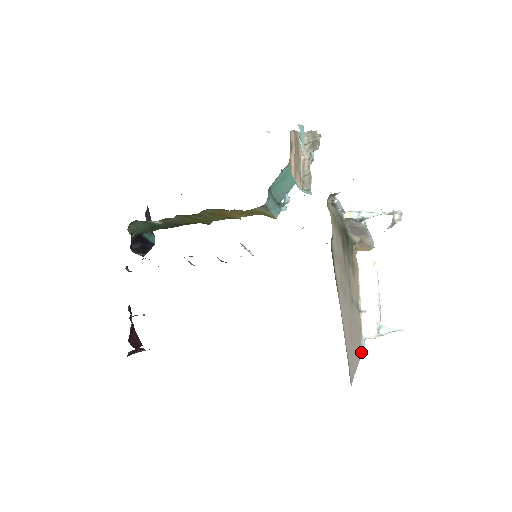
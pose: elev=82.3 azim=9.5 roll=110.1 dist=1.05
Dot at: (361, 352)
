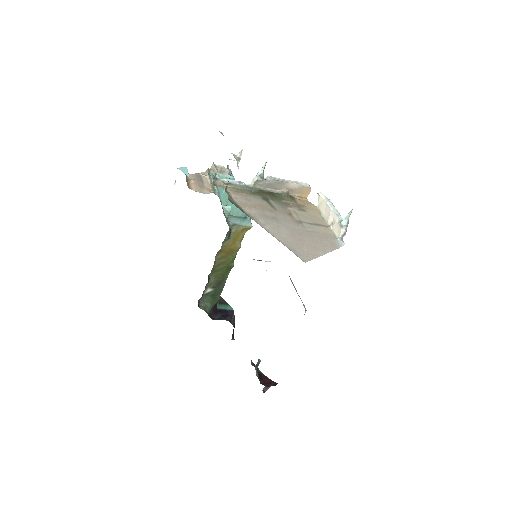
Dot at: (337, 247)
